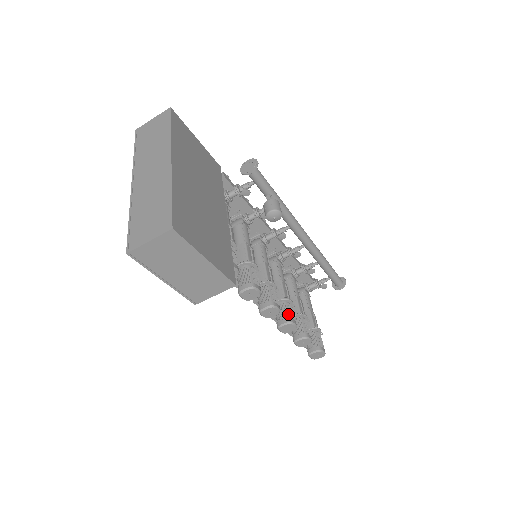
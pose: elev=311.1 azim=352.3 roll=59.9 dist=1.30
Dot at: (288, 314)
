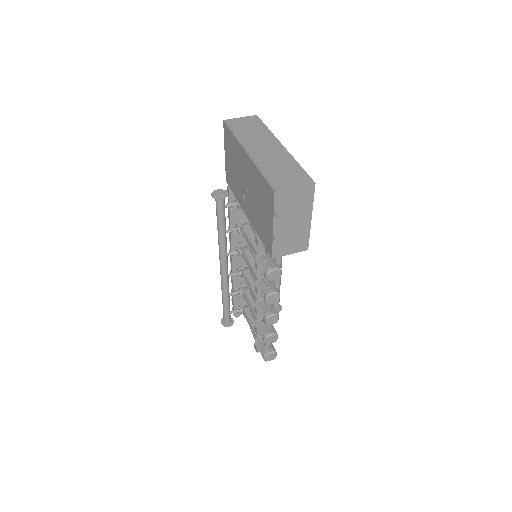
Dot at: (274, 308)
